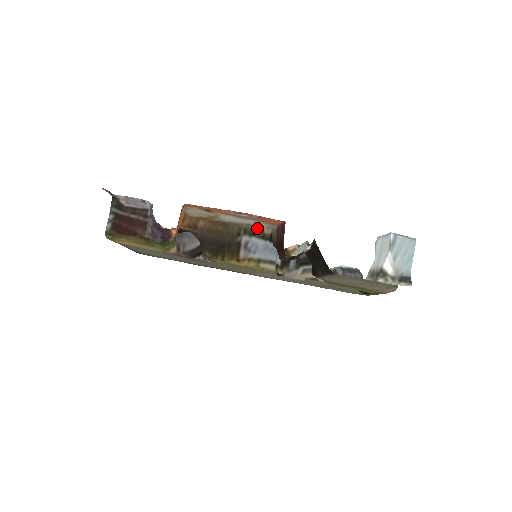
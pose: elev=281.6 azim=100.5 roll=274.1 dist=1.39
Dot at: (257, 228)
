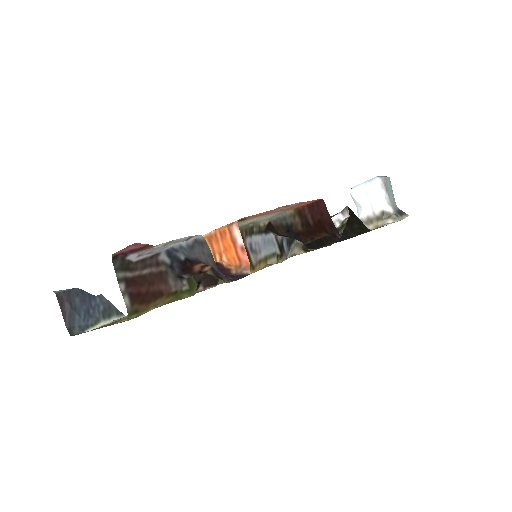
Dot at: (254, 224)
